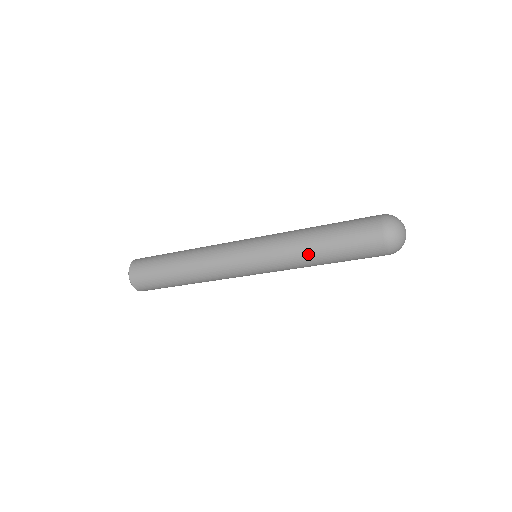
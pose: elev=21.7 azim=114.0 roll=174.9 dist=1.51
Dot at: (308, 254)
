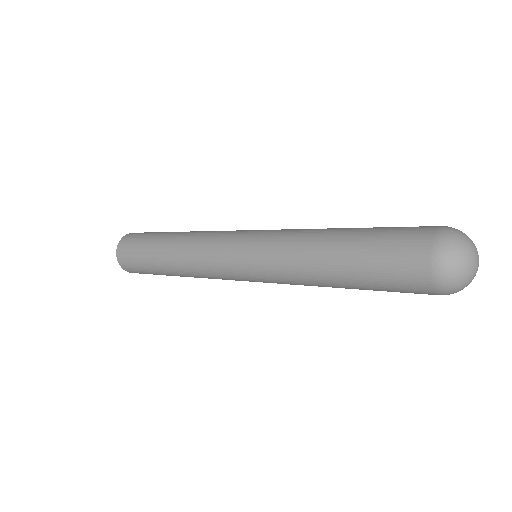
Dot at: (315, 273)
